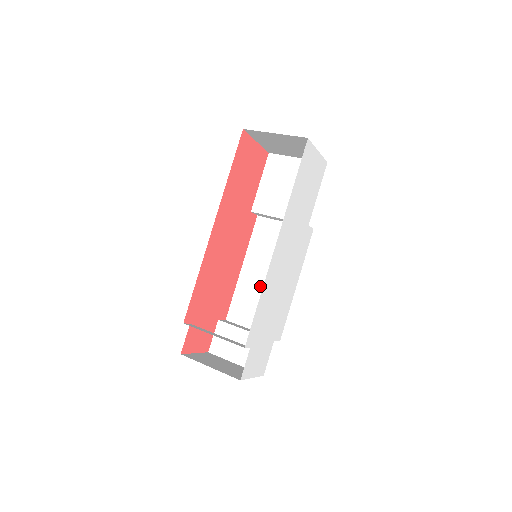
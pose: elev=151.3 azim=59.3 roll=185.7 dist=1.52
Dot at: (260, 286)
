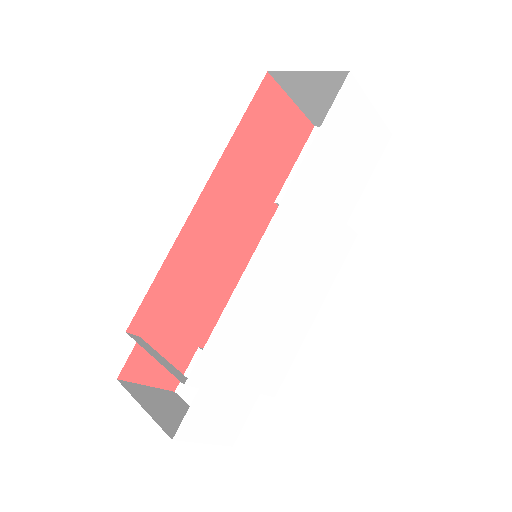
Dot at: occluded
